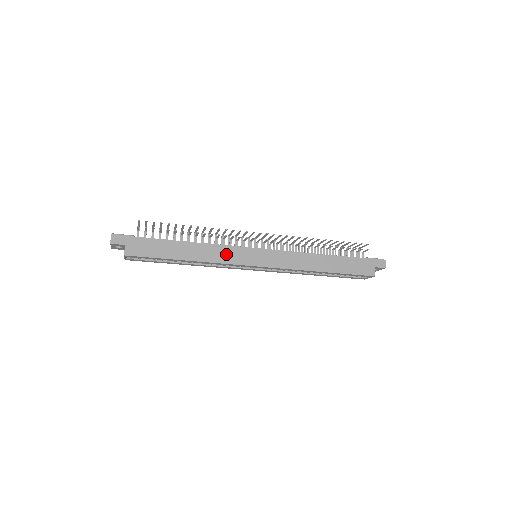
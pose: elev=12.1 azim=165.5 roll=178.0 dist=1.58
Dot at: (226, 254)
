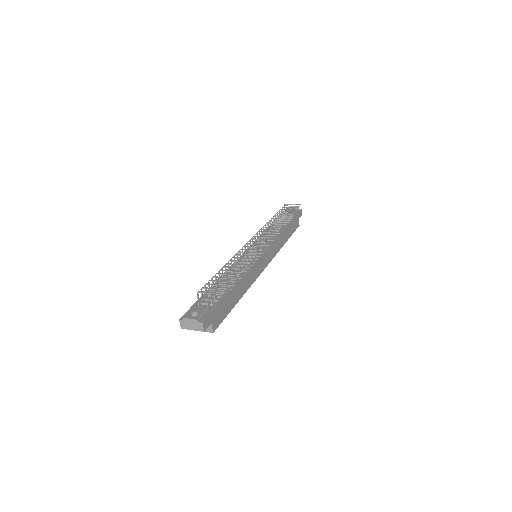
Dot at: (254, 273)
